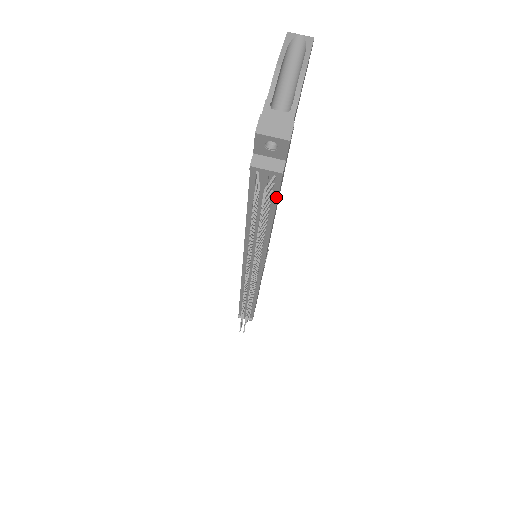
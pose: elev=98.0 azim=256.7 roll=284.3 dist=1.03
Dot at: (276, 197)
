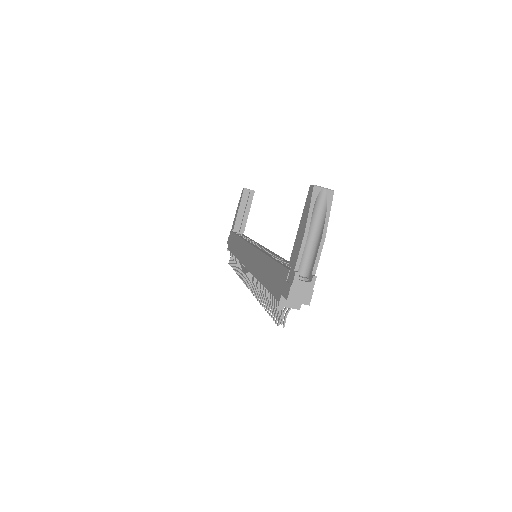
Dot at: occluded
